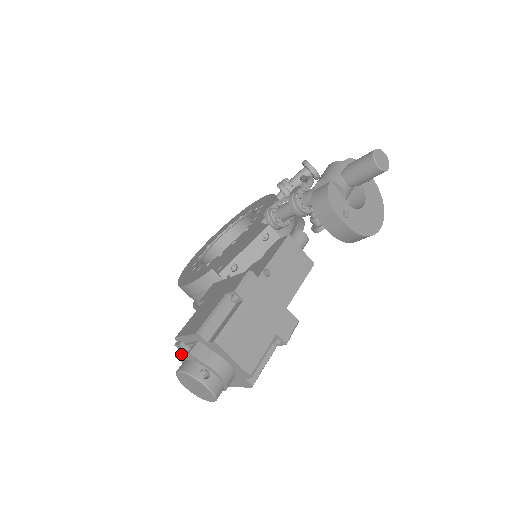
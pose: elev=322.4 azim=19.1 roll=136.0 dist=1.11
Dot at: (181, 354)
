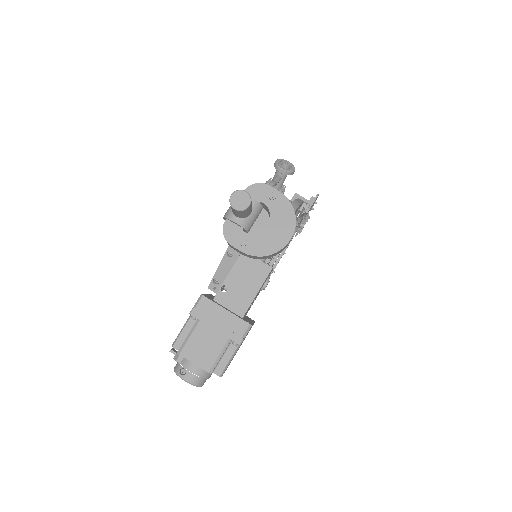
Dot at: occluded
